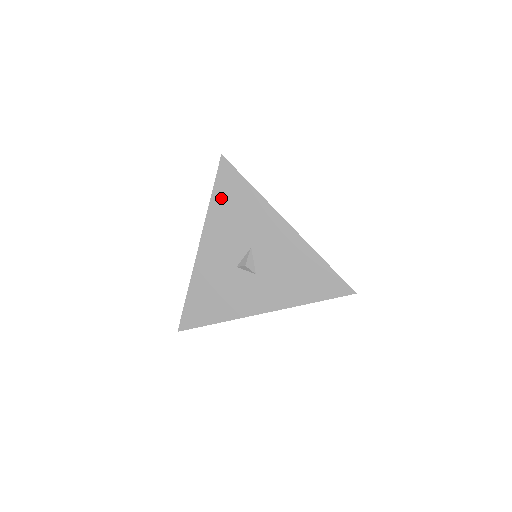
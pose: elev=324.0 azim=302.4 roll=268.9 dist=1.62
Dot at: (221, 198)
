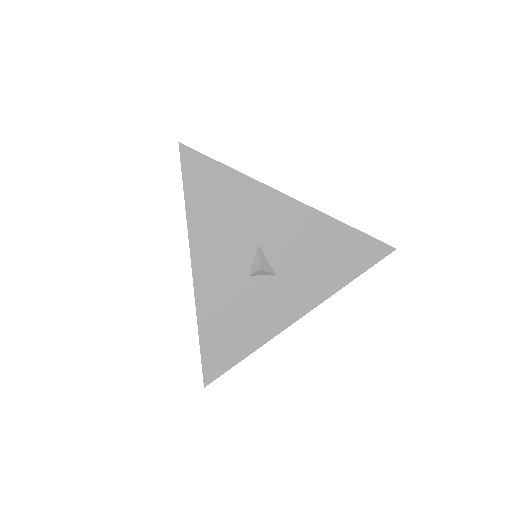
Dot at: (198, 198)
